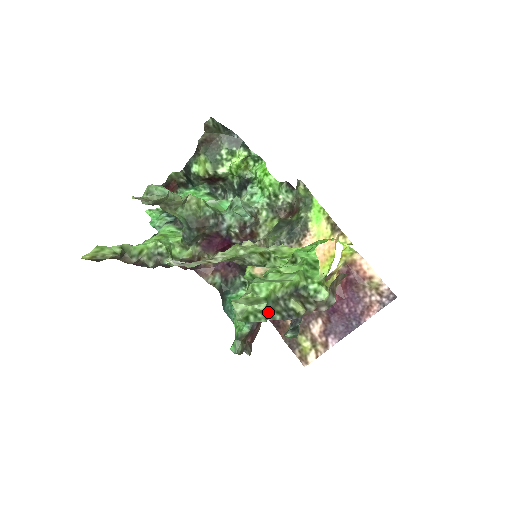
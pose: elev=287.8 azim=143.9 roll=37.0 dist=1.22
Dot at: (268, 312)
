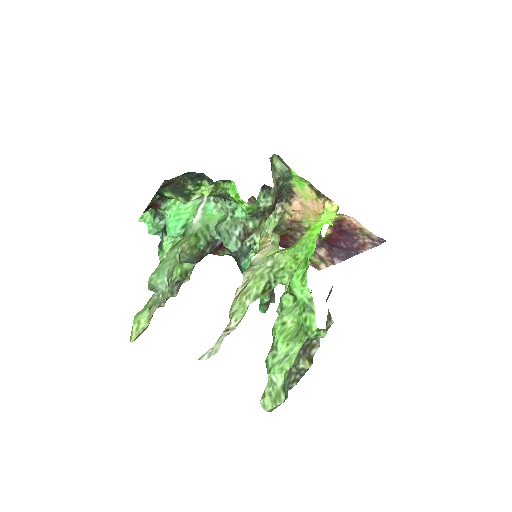
Dot at: (287, 390)
